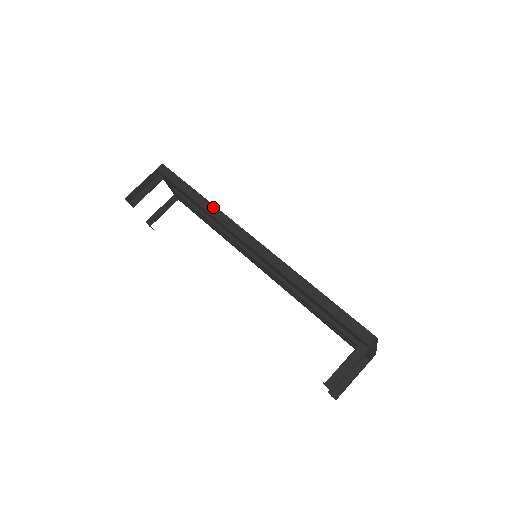
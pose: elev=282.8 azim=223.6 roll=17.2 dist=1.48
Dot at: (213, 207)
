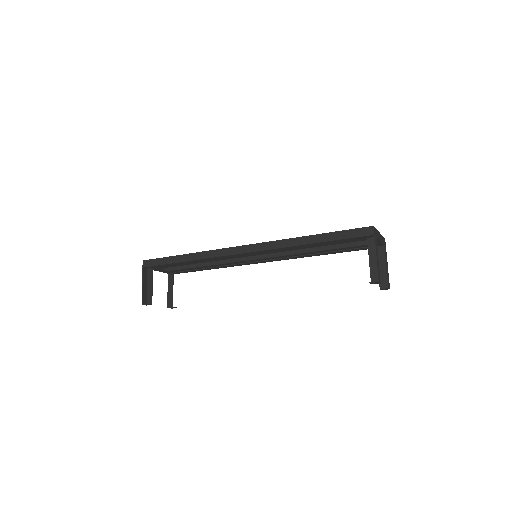
Dot at: (201, 253)
